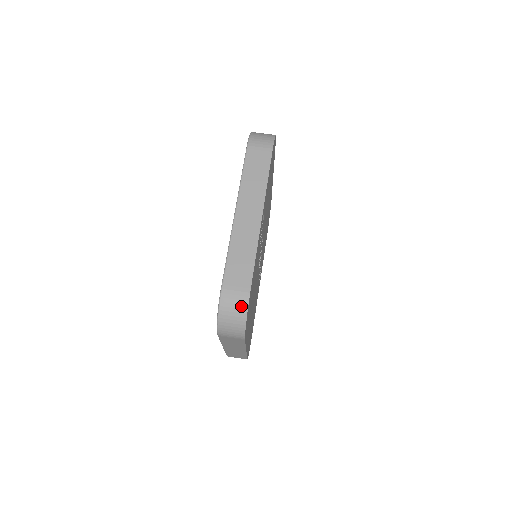
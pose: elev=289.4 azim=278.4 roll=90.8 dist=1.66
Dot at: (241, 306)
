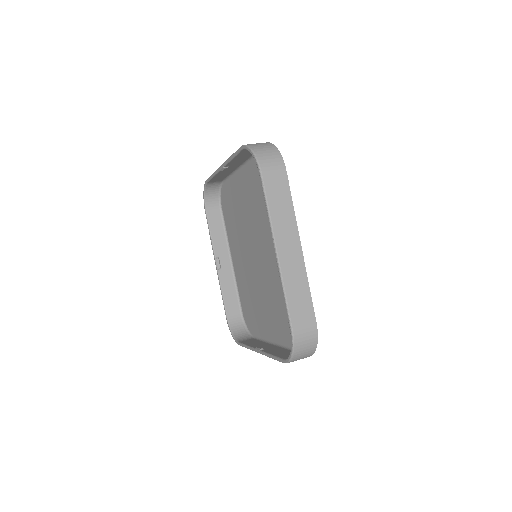
Dot at: (264, 143)
